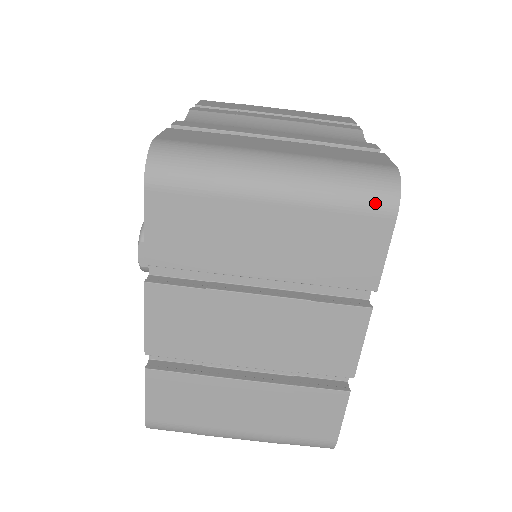
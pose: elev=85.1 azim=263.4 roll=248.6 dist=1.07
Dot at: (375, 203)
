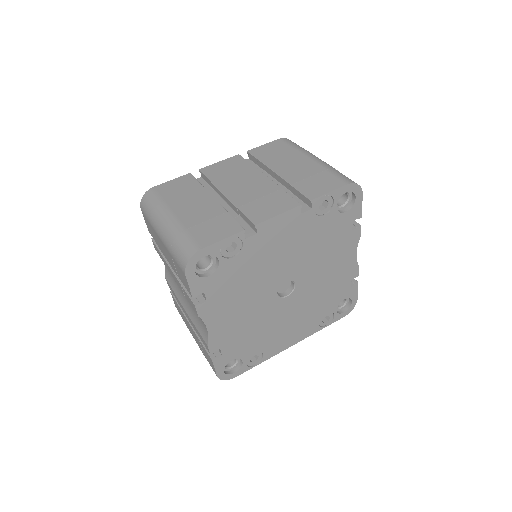
Dot at: (344, 178)
